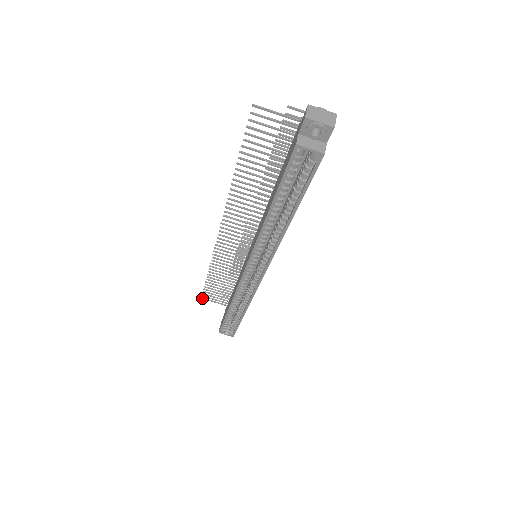
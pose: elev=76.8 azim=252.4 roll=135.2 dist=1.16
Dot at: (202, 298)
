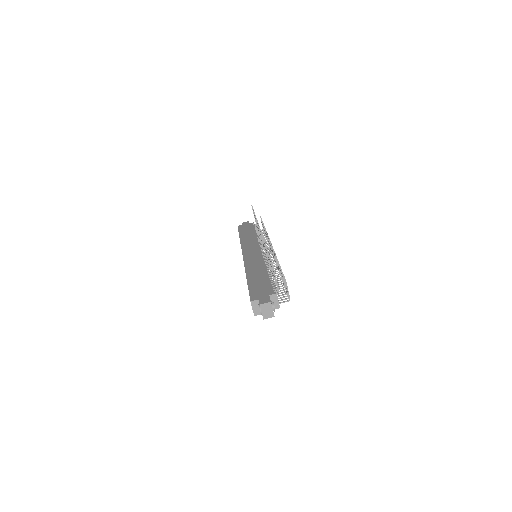
Dot at: occluded
